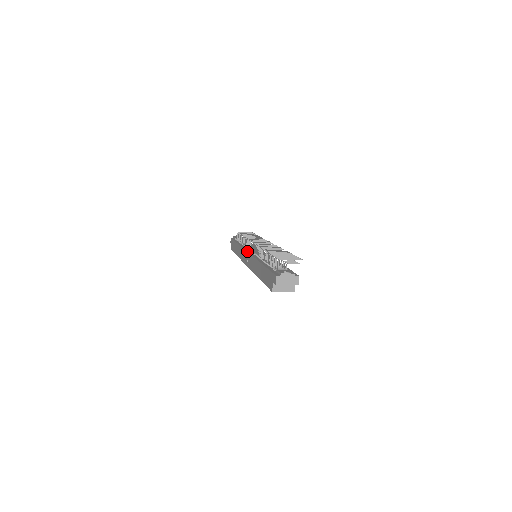
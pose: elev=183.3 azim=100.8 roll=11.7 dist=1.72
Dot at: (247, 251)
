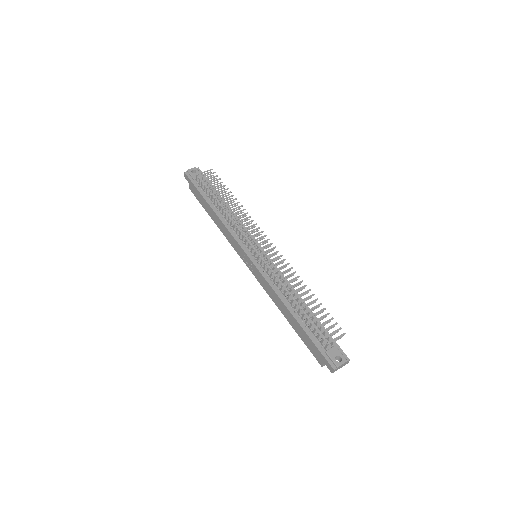
Dot at: (249, 257)
